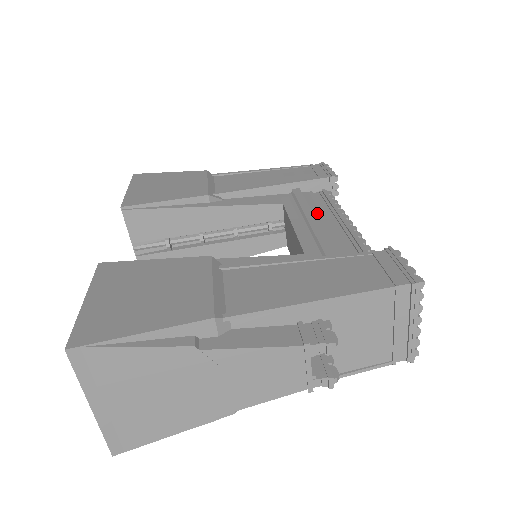
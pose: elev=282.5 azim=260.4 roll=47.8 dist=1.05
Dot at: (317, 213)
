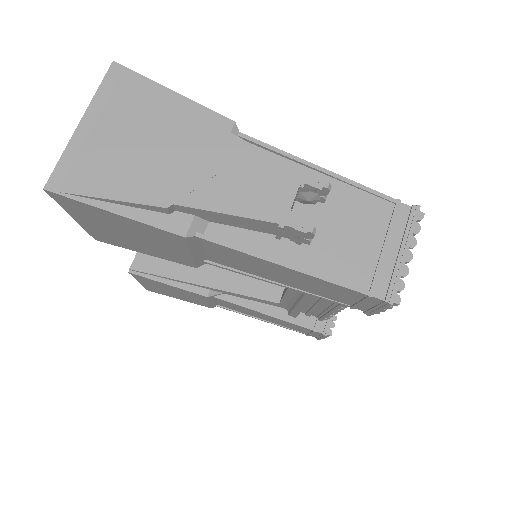
Dot at: occluded
